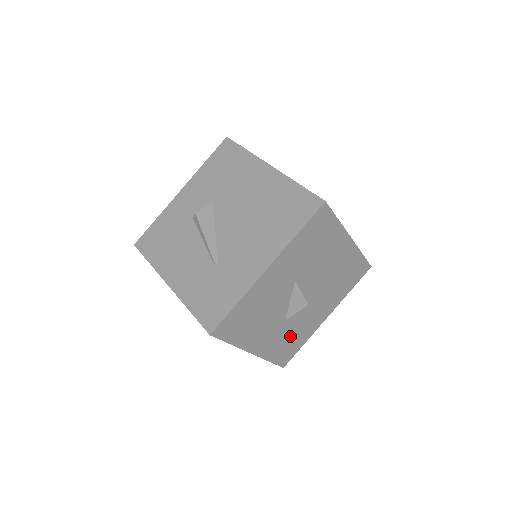
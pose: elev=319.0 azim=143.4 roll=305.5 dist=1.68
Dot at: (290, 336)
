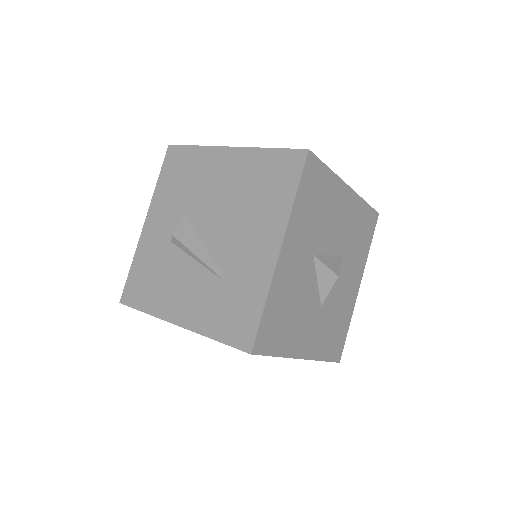
Dot at: (332, 323)
